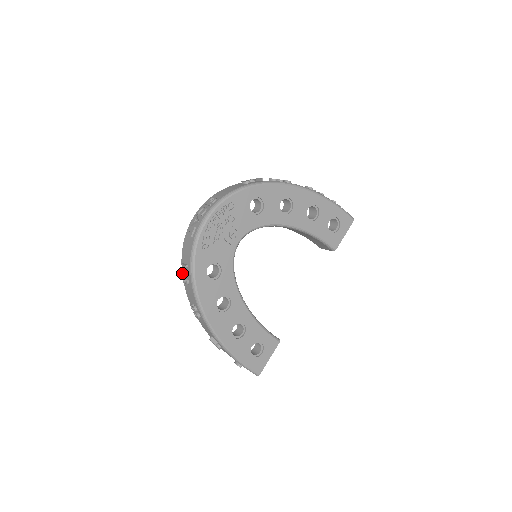
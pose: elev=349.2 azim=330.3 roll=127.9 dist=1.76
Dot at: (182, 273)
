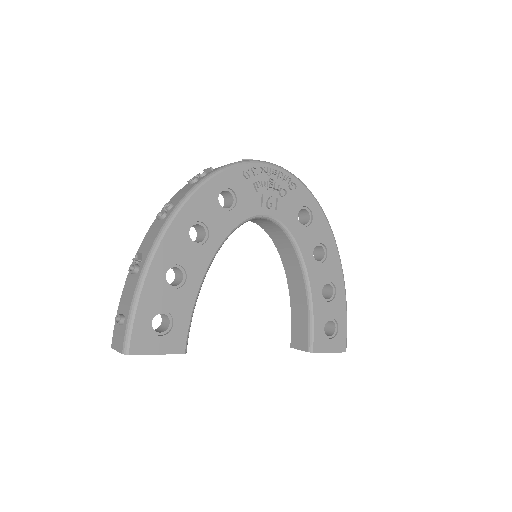
Dot at: (197, 175)
